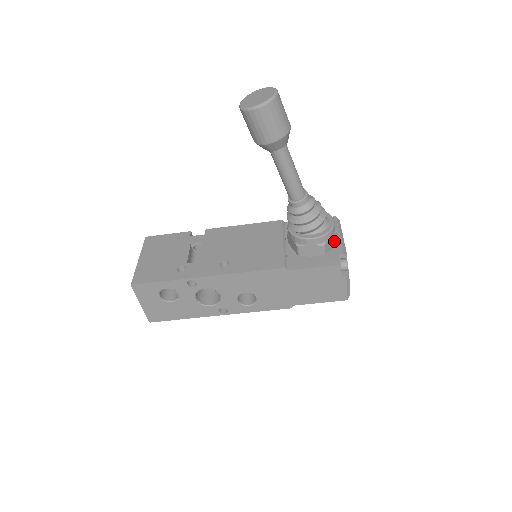
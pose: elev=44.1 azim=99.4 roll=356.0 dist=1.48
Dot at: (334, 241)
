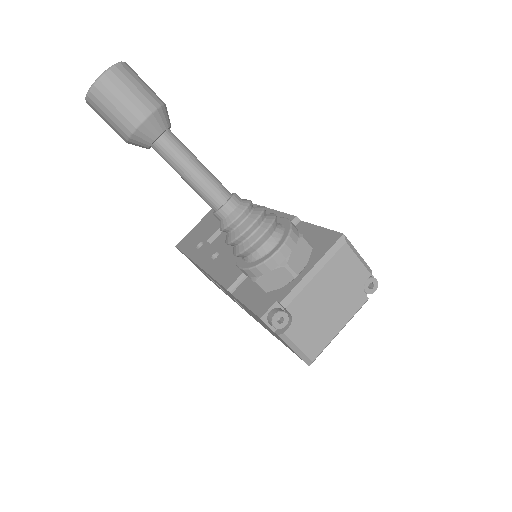
Dot at: (285, 278)
